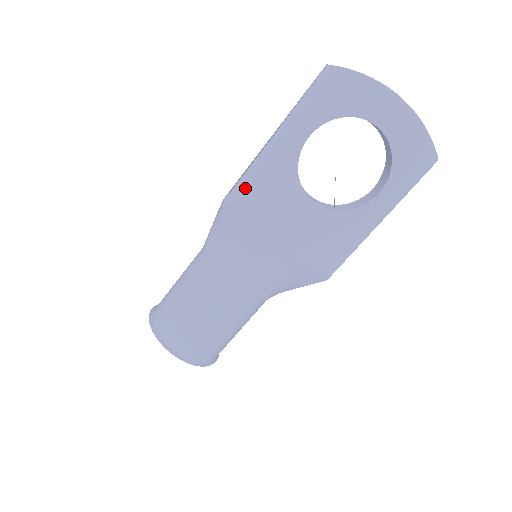
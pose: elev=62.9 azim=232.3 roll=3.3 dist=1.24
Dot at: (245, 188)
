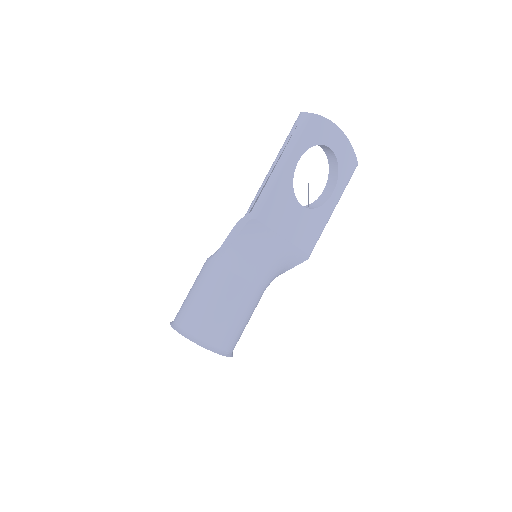
Dot at: (264, 203)
